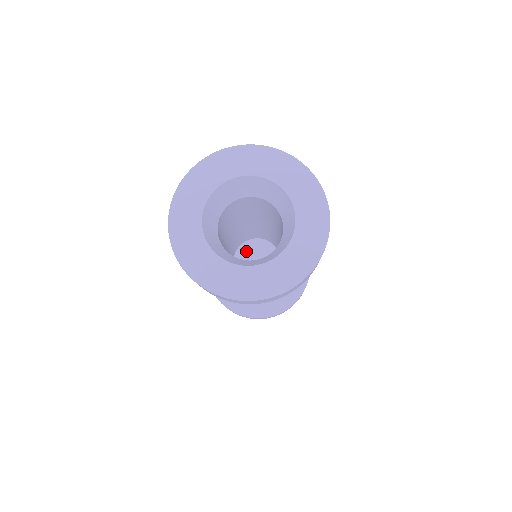
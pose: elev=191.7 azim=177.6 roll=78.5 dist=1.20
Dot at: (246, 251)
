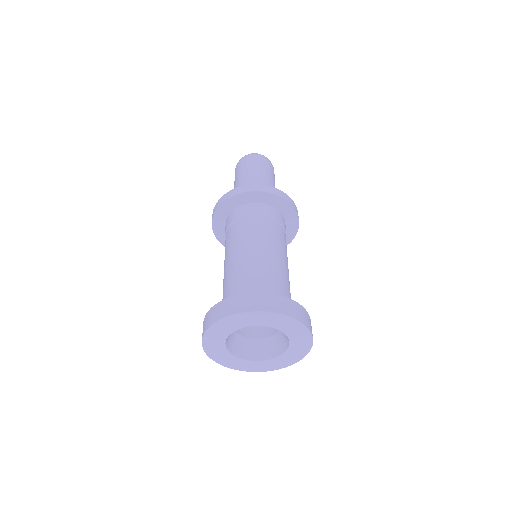
Dot at: occluded
